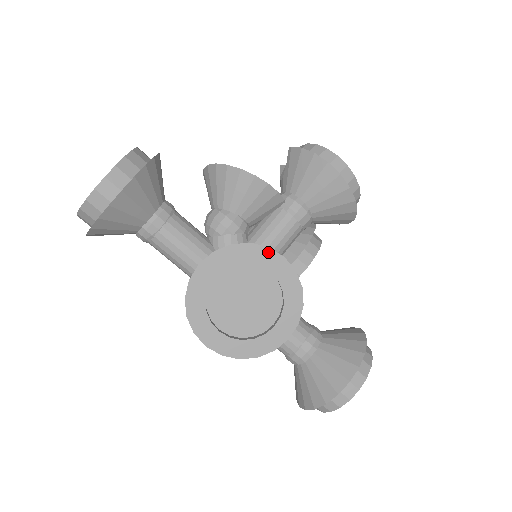
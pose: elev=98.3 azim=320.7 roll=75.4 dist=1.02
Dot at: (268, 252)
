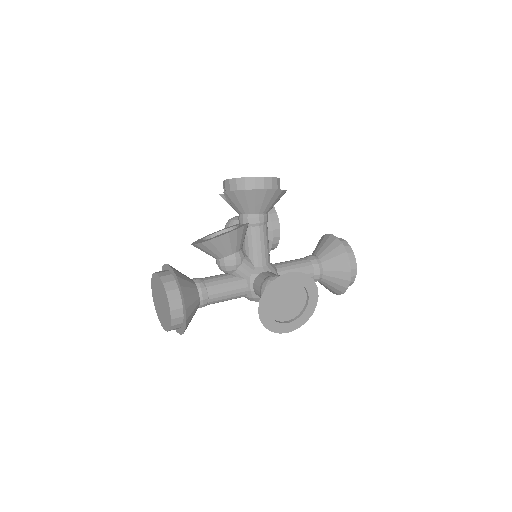
Dot at: (281, 277)
